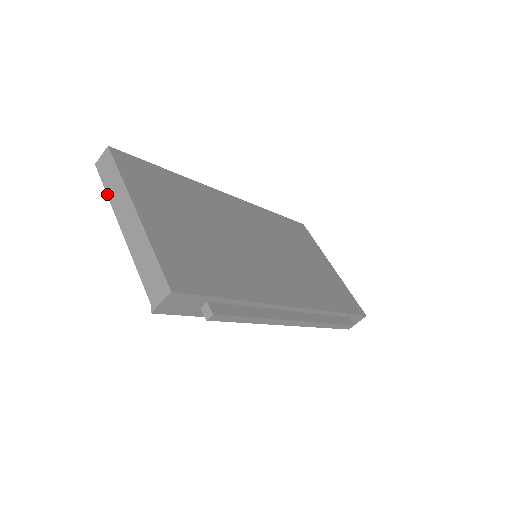
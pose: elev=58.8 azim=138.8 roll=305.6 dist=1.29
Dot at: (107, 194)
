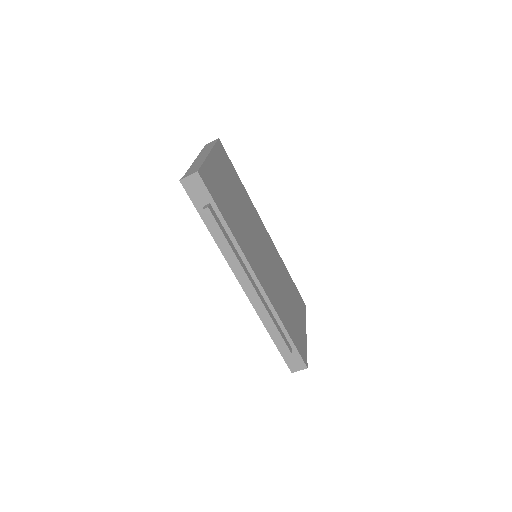
Dot at: (201, 151)
